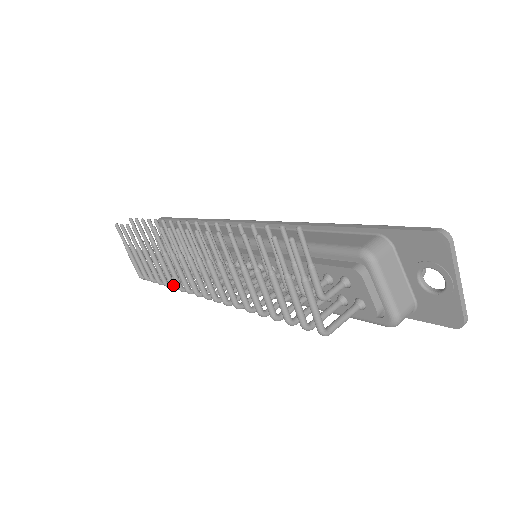
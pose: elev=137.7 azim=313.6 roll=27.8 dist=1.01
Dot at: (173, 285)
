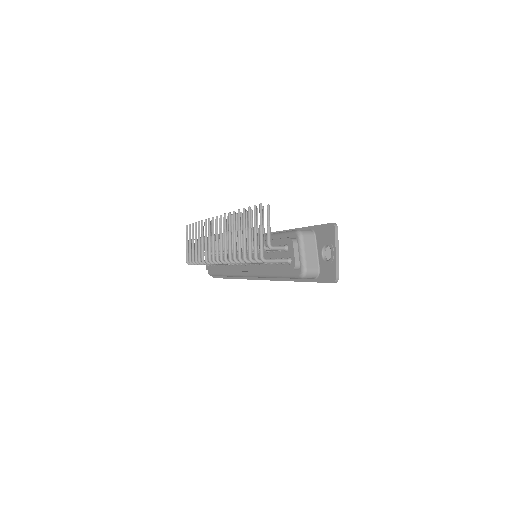
Dot at: (203, 260)
